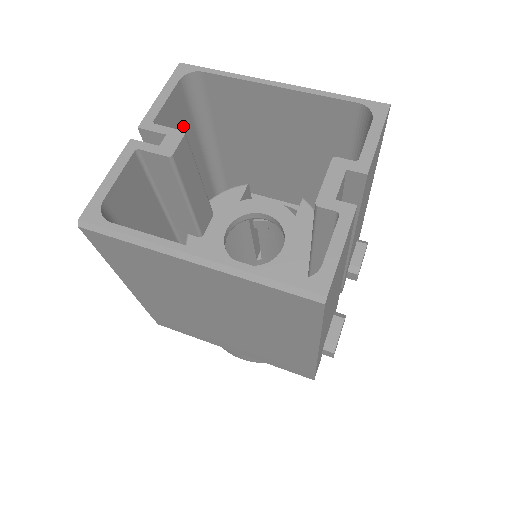
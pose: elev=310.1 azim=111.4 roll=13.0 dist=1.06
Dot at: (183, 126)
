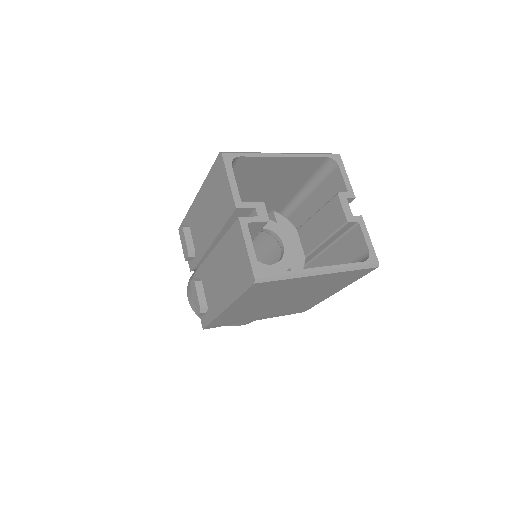
Dot at: occluded
